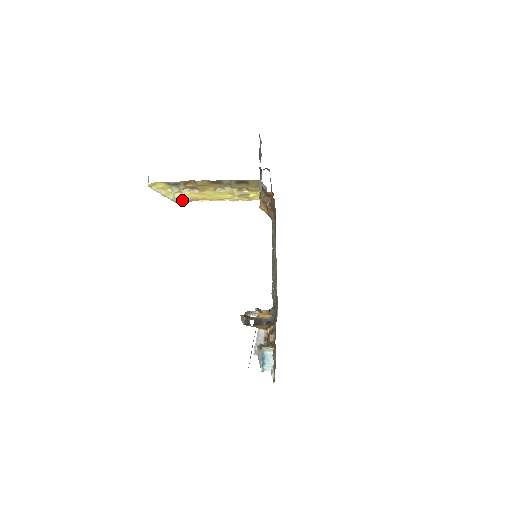
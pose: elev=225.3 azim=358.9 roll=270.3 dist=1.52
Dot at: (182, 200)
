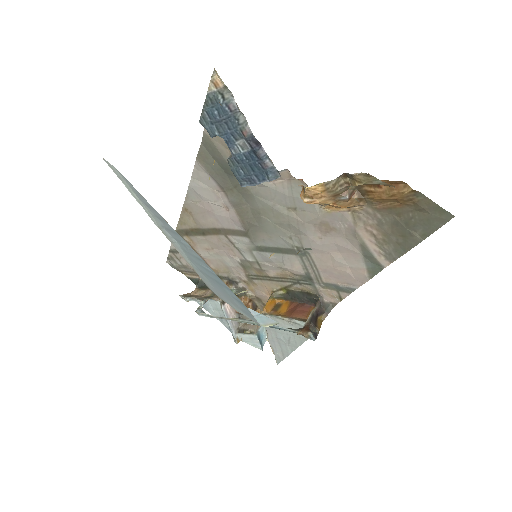
Dot at: occluded
